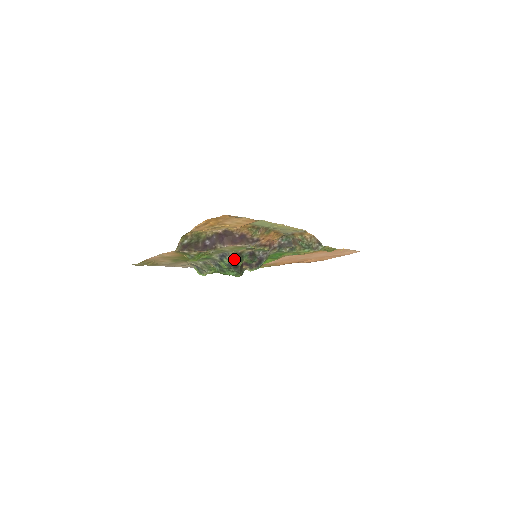
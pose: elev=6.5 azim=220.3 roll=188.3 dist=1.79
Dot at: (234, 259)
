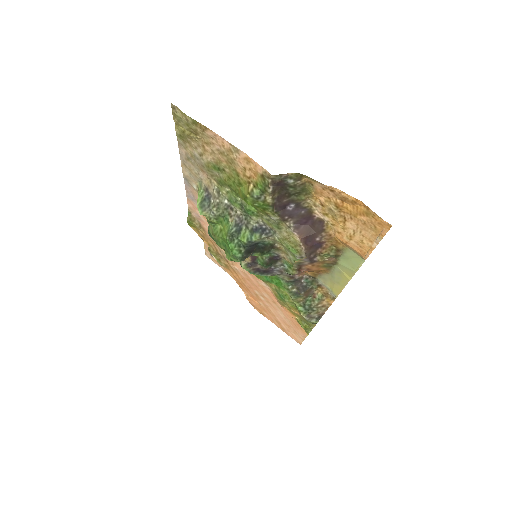
Dot at: (261, 244)
